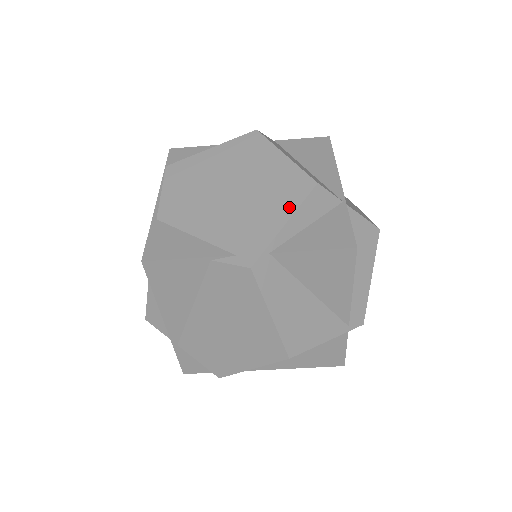
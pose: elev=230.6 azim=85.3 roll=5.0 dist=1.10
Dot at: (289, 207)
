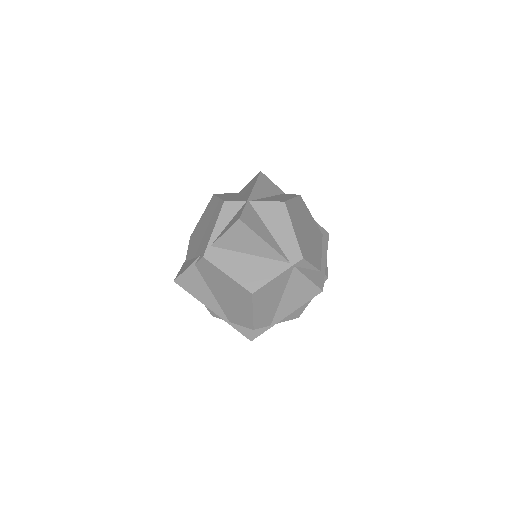
Dot at: (216, 220)
